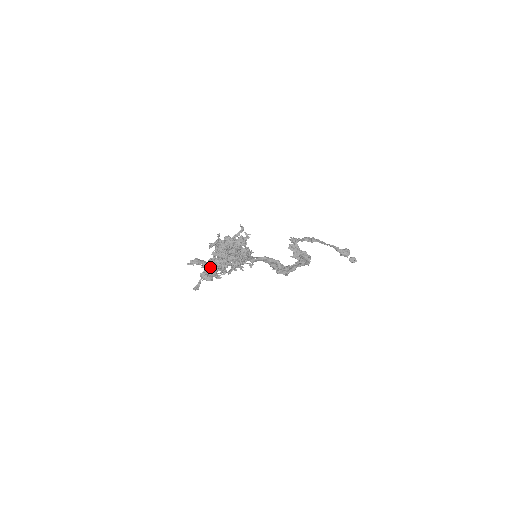
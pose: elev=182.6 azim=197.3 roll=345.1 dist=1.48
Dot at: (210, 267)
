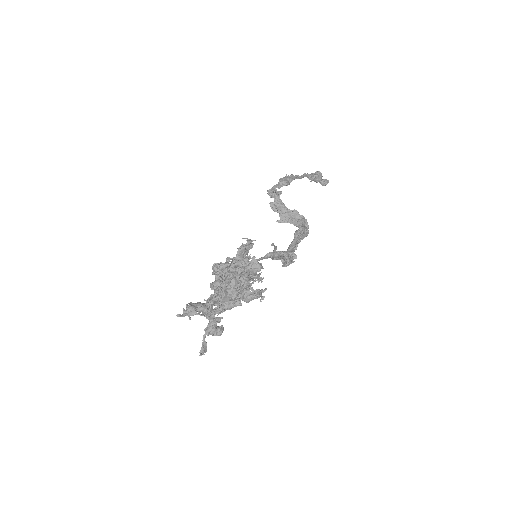
Dot at: occluded
